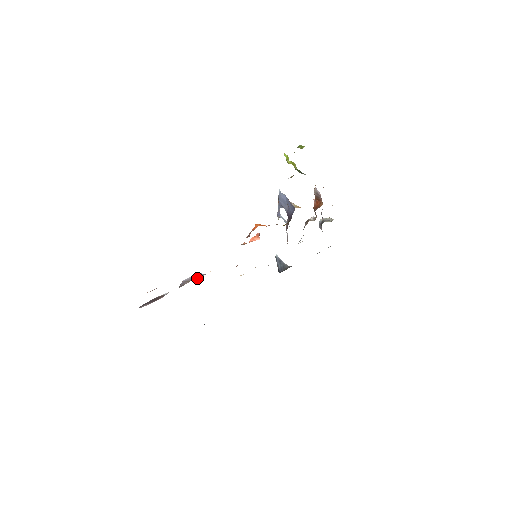
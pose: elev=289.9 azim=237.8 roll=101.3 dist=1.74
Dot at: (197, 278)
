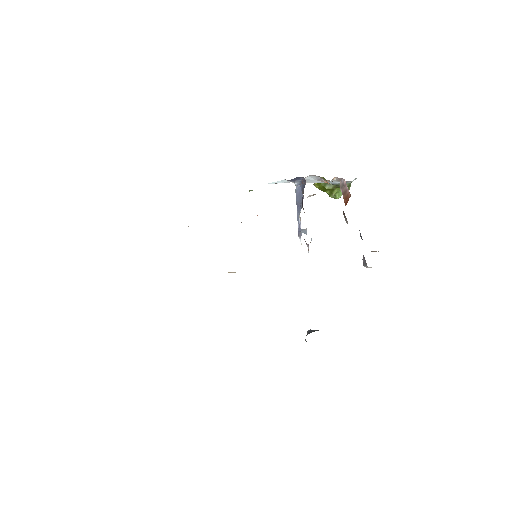
Dot at: occluded
